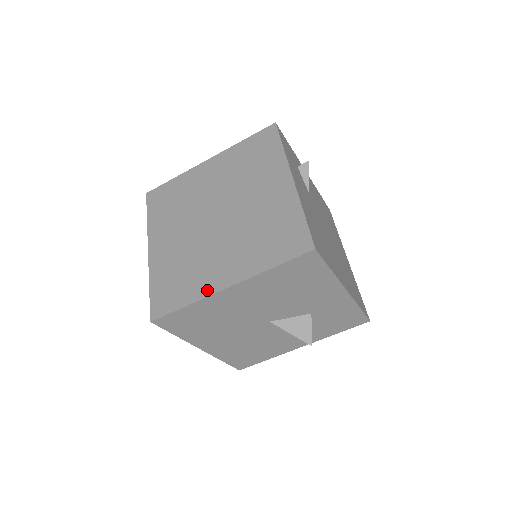
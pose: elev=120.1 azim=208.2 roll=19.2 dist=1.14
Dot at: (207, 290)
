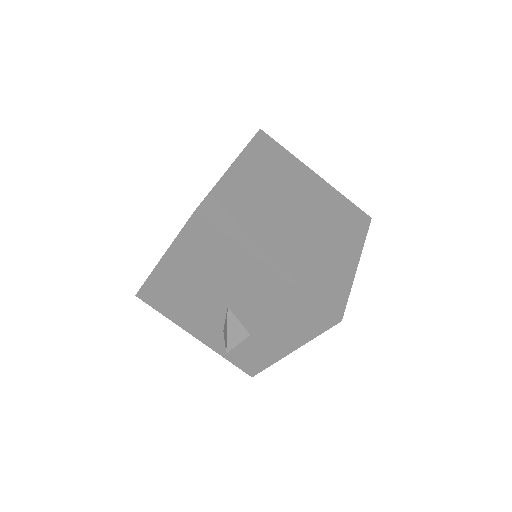
Dot at: (255, 249)
